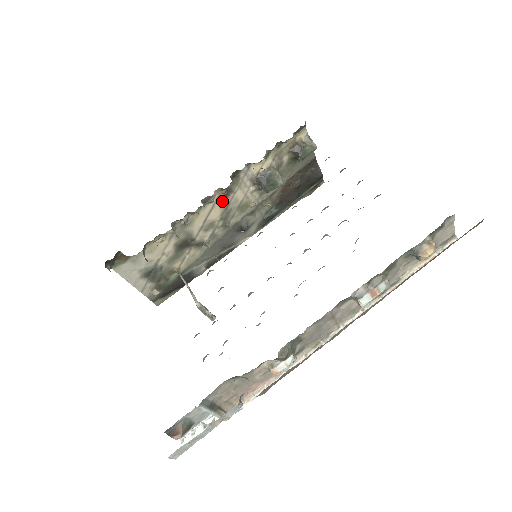
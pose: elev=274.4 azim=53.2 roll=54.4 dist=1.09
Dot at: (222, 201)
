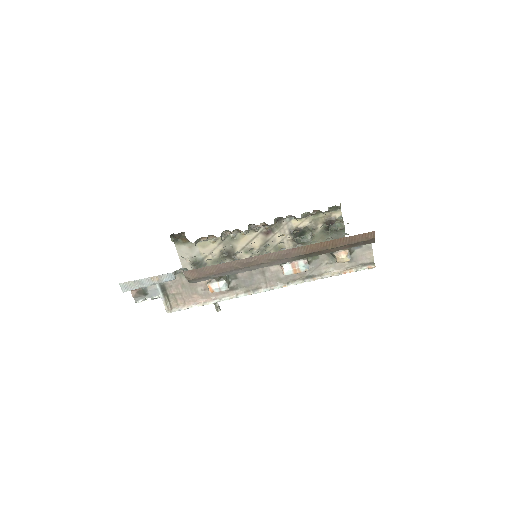
Dot at: (264, 235)
